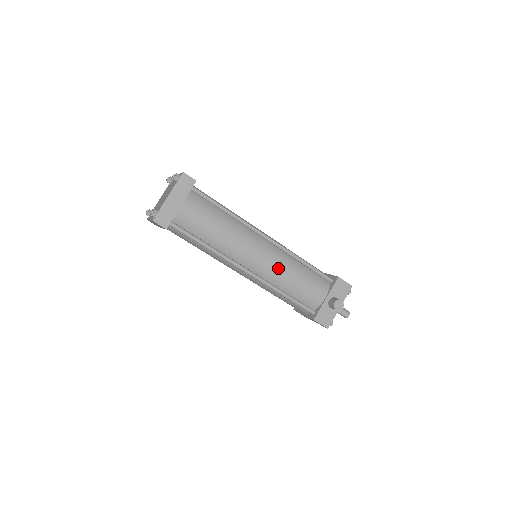
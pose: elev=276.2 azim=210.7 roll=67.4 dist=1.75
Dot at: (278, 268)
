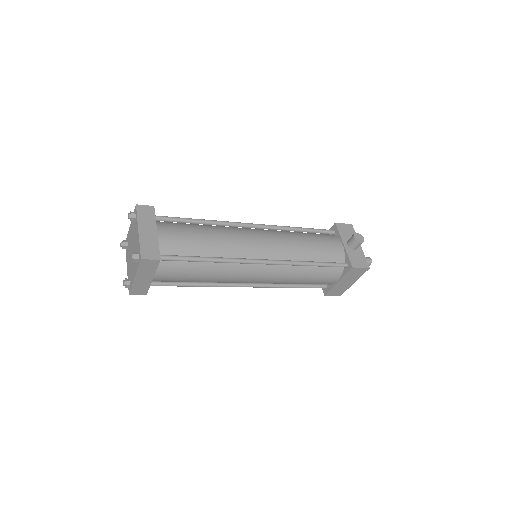
Dot at: (285, 242)
